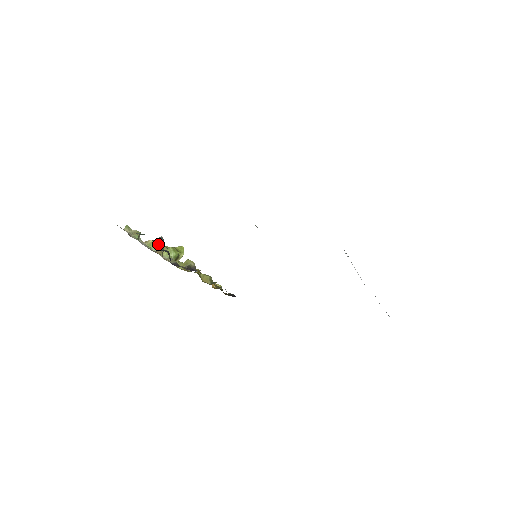
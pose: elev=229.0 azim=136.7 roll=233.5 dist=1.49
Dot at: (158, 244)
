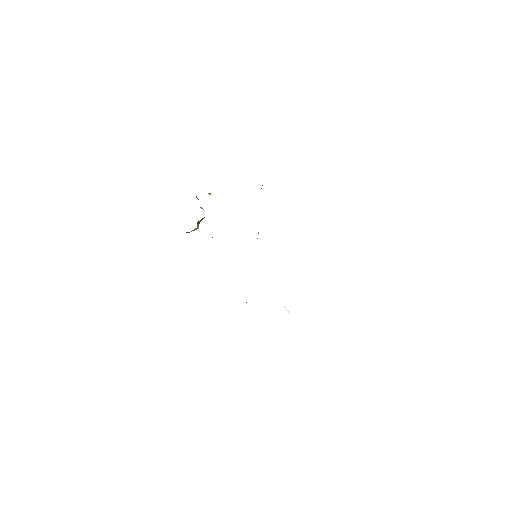
Dot at: occluded
